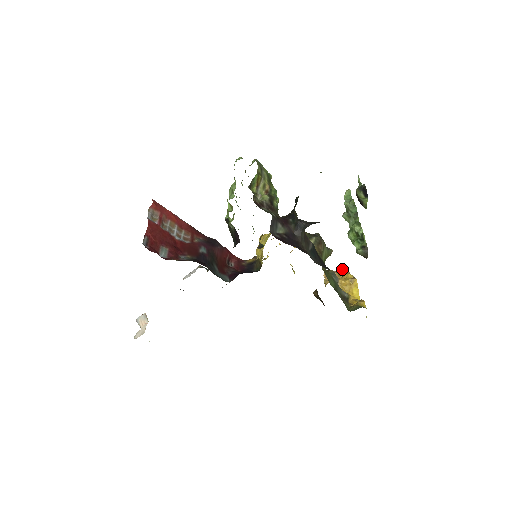
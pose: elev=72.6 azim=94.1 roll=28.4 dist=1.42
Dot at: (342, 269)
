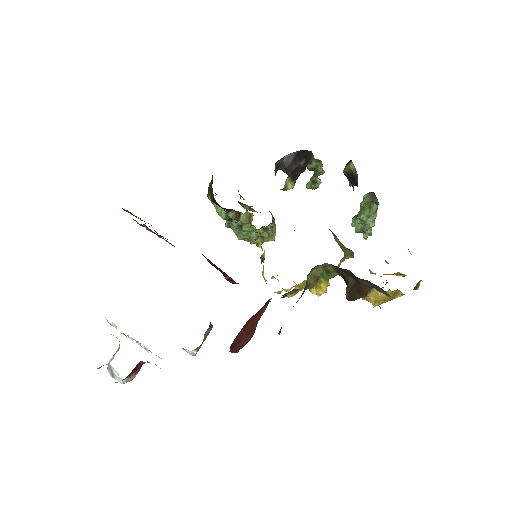
Dot at: occluded
